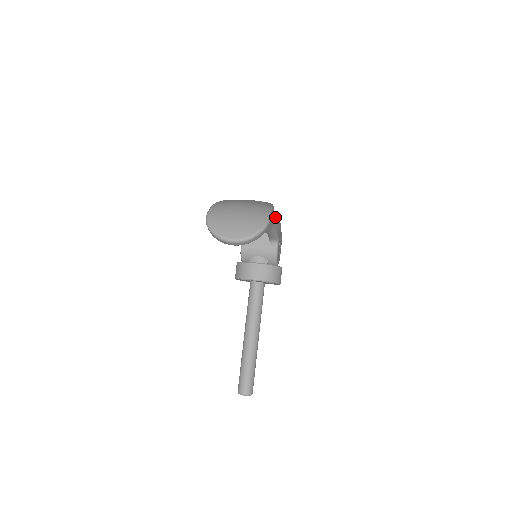
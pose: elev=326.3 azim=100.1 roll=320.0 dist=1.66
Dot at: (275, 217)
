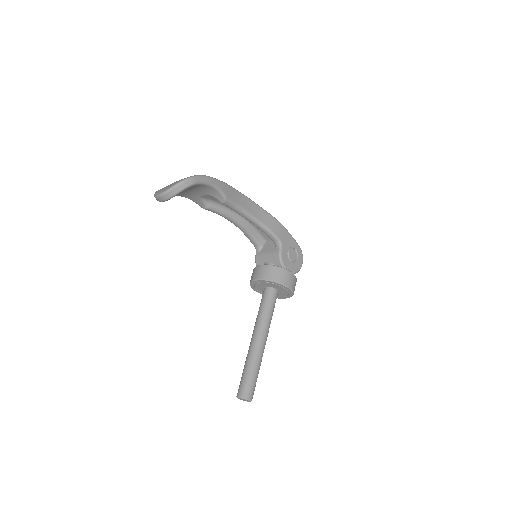
Dot at: (265, 215)
